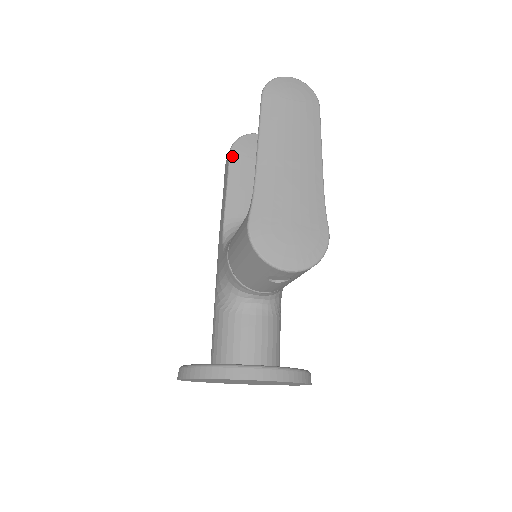
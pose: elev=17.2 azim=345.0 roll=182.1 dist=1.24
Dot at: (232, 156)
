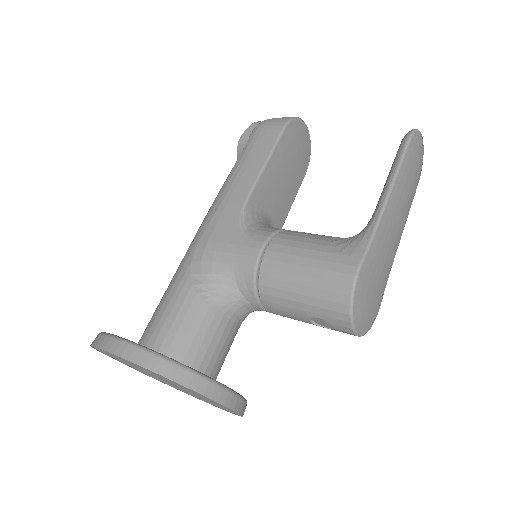
Dot at: (285, 132)
